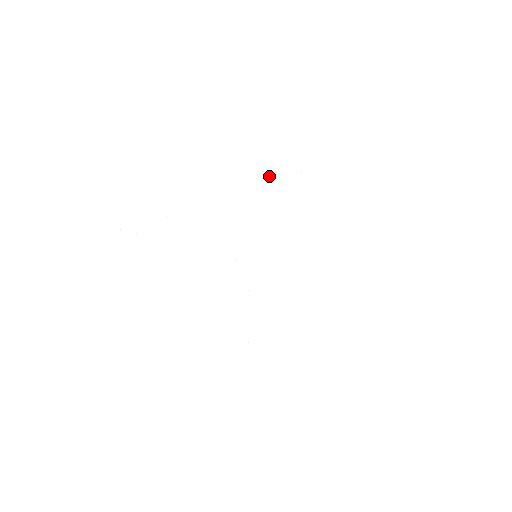
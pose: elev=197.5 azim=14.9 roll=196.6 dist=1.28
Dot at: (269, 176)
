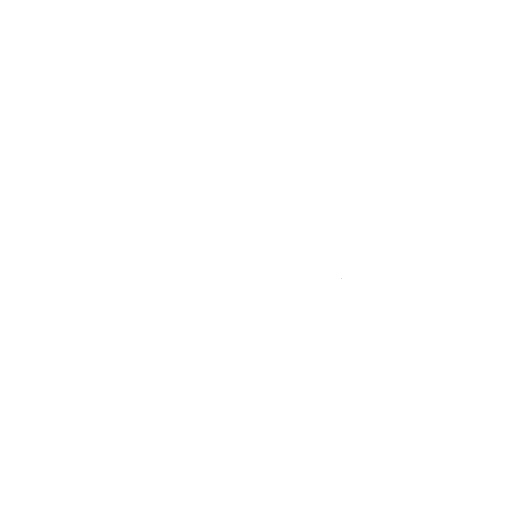
Dot at: occluded
